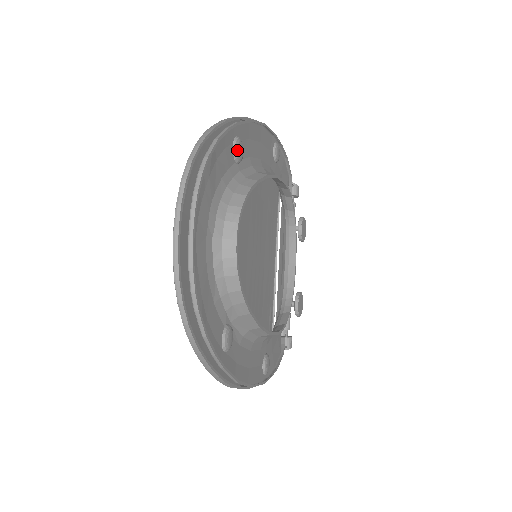
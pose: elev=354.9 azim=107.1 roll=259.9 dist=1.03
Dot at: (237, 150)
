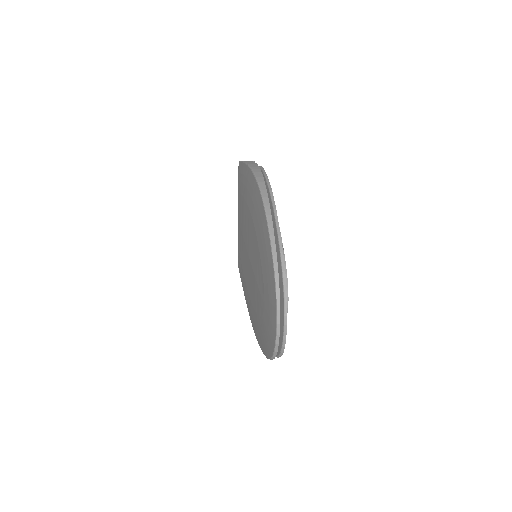
Dot at: occluded
